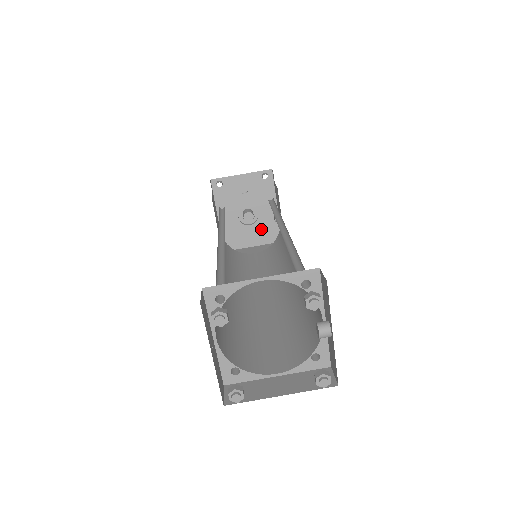
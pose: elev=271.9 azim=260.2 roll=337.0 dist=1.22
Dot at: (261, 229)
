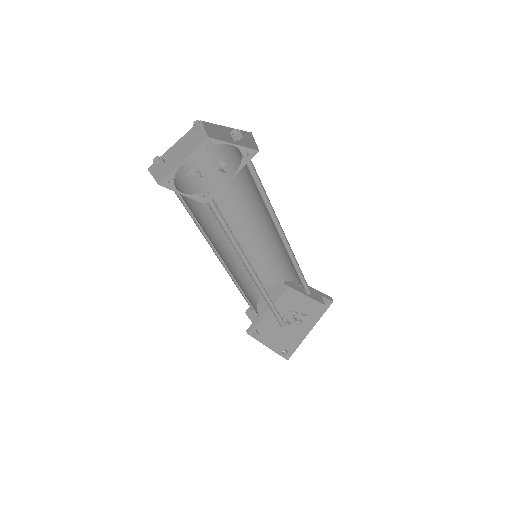
Dot at: (289, 333)
